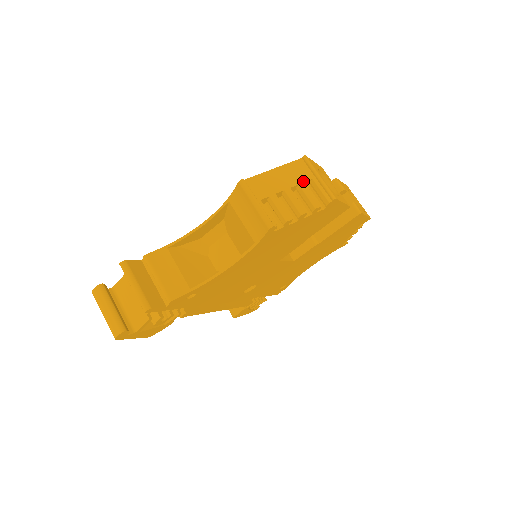
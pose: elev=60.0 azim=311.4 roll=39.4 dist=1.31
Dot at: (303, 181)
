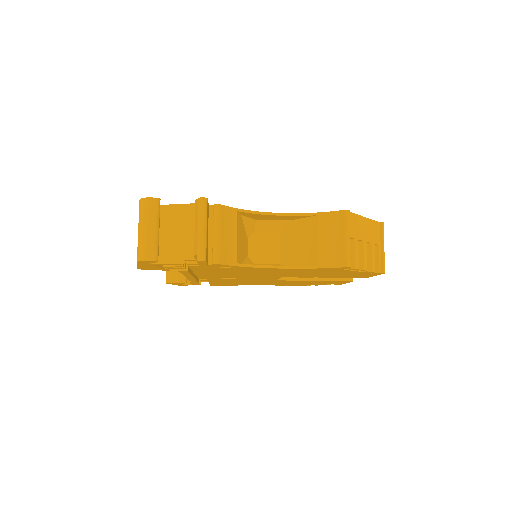
Dot at: (374, 242)
